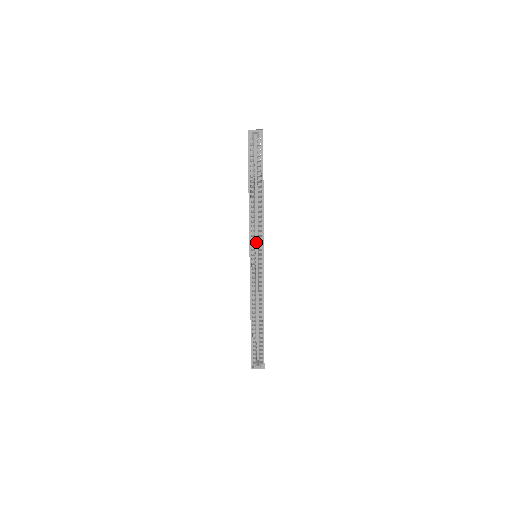
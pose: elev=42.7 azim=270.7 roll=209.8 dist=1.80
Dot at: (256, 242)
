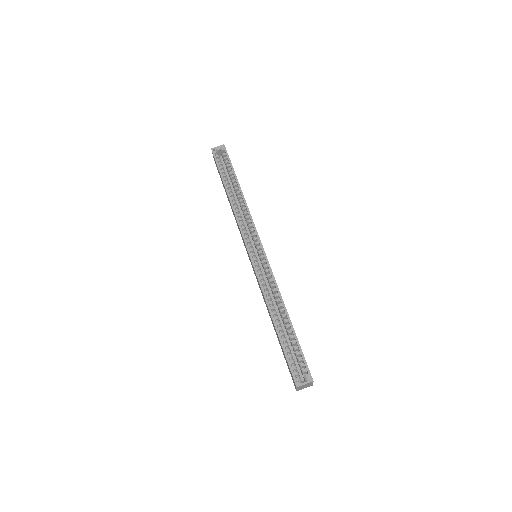
Dot at: (251, 243)
